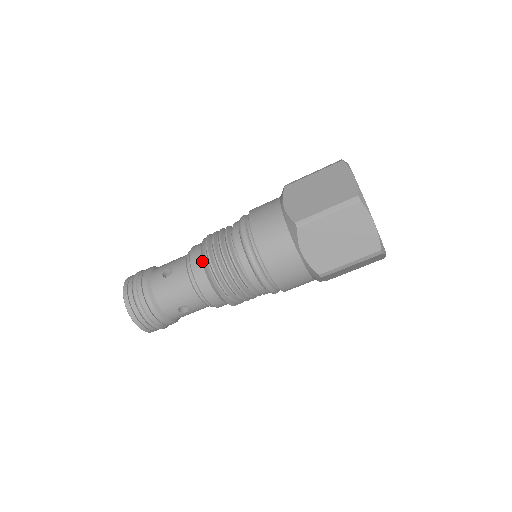
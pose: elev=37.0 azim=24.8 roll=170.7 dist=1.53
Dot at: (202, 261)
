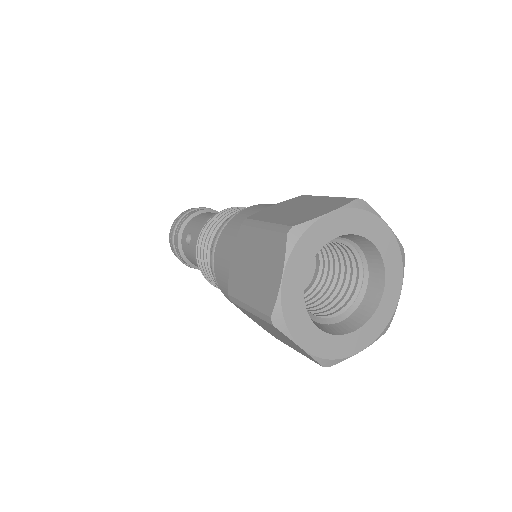
Dot at: occluded
